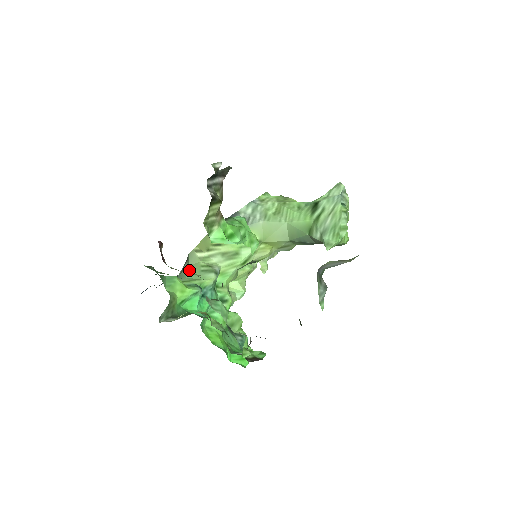
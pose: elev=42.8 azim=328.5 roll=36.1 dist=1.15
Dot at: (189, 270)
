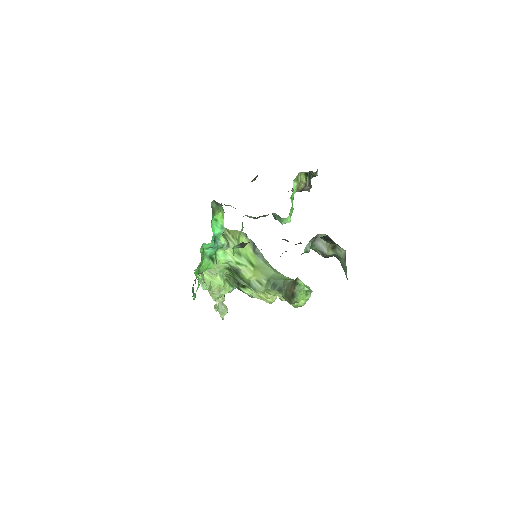
Dot at: occluded
